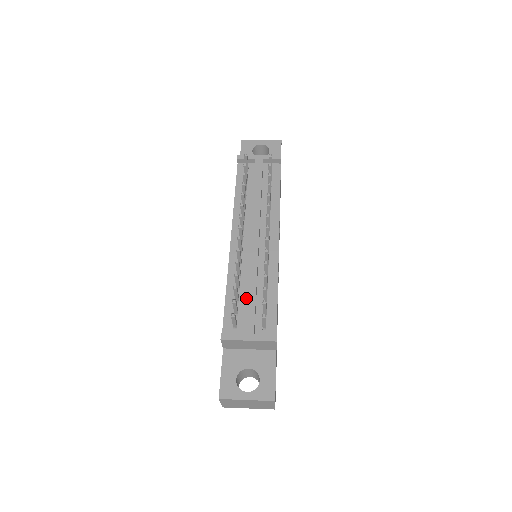
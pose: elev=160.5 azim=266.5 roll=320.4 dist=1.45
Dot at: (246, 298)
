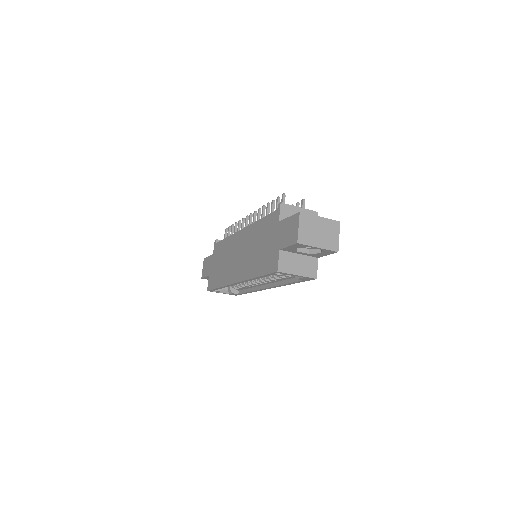
Dot at: occluded
